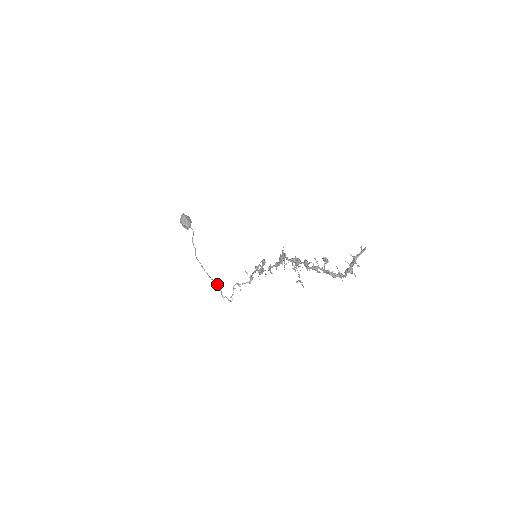
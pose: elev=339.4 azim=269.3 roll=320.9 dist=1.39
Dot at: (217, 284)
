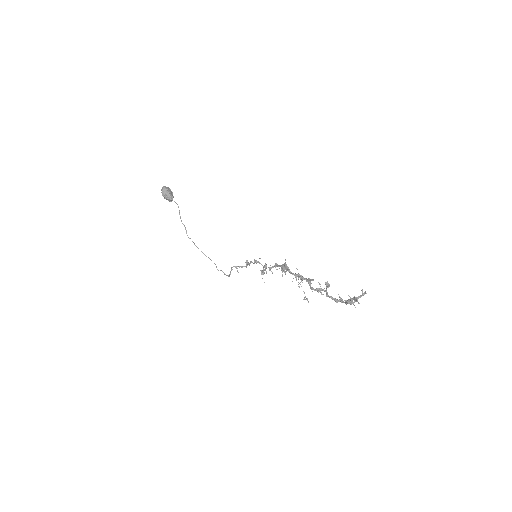
Dot at: occluded
